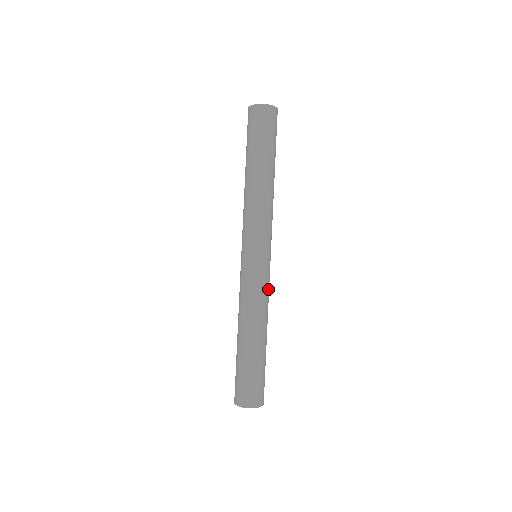
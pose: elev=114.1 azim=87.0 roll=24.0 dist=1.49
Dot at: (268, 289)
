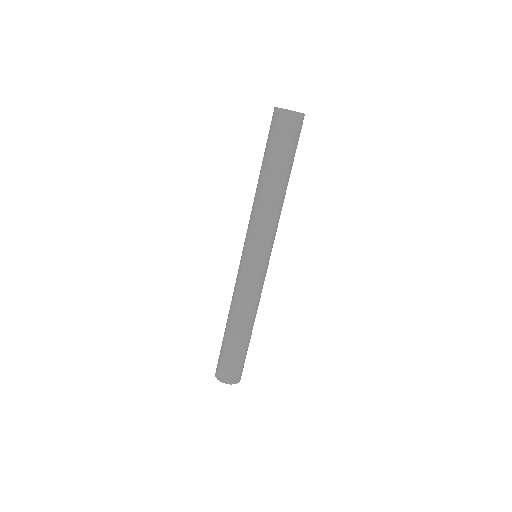
Dot at: (256, 290)
